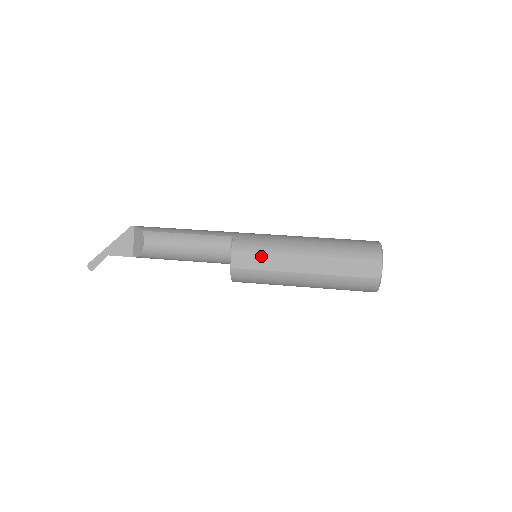
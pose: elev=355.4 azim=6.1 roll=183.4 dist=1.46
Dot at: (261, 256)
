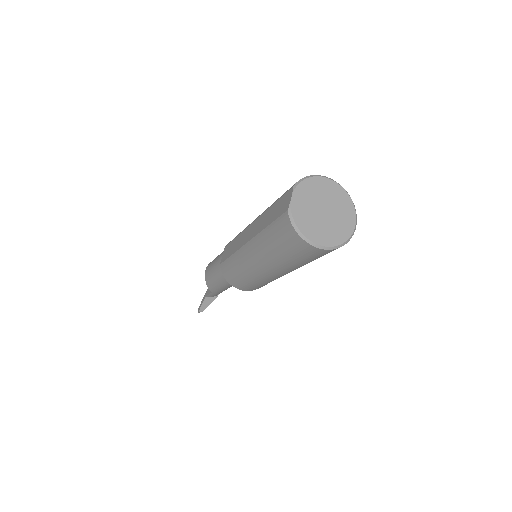
Dot at: (234, 242)
